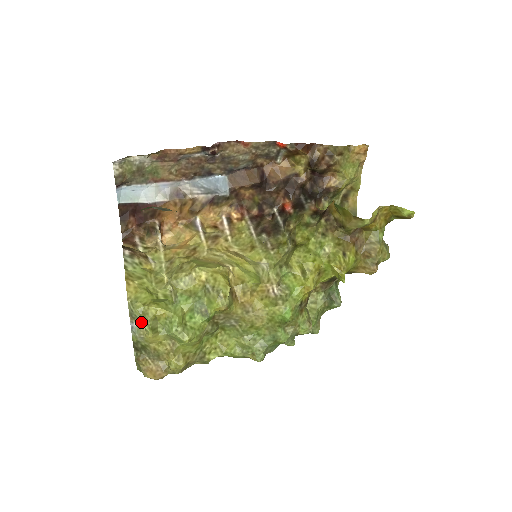
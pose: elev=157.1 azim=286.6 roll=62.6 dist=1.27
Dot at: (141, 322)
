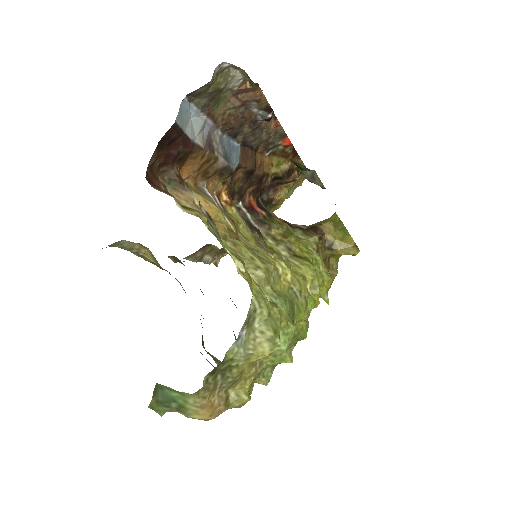
Dot at: (253, 330)
